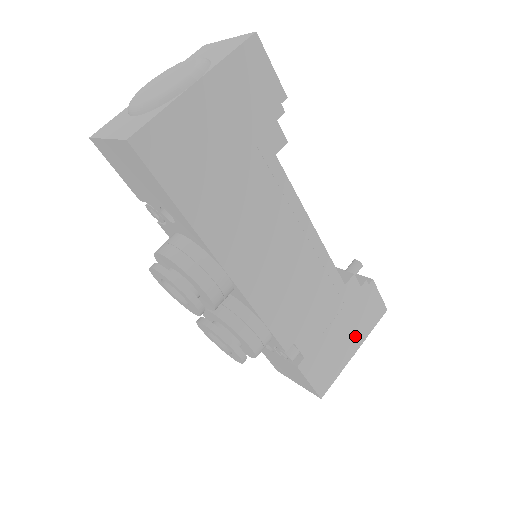
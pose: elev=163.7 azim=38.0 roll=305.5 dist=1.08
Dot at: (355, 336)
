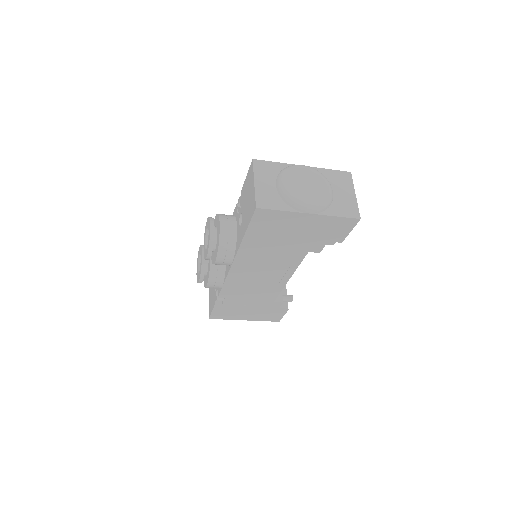
Dot at: (253, 316)
